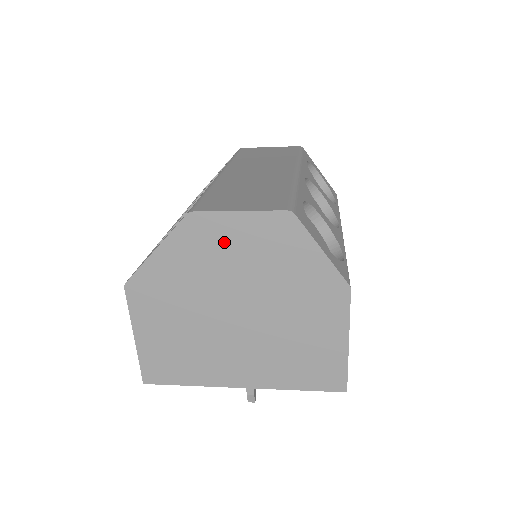
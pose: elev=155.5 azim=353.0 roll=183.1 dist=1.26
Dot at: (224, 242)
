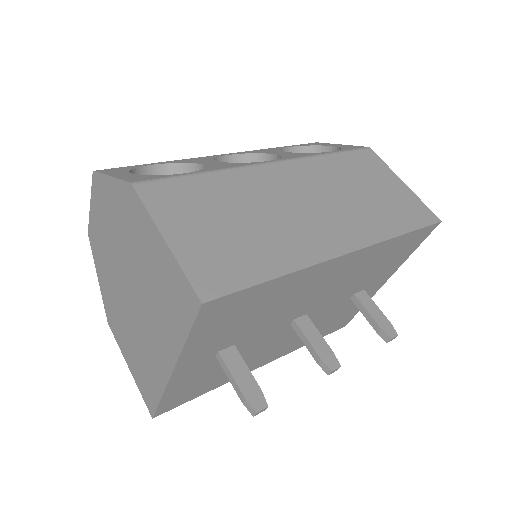
Dot at: (100, 235)
